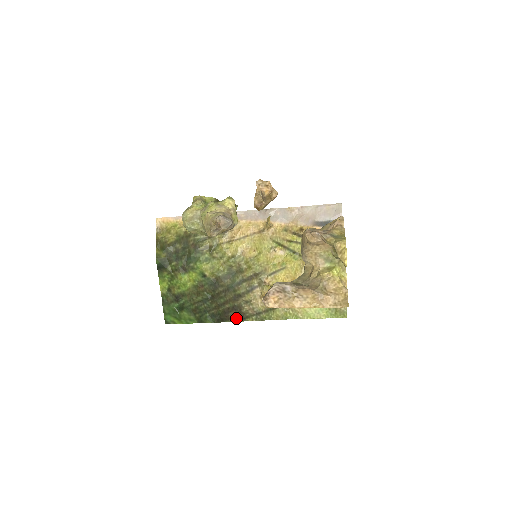
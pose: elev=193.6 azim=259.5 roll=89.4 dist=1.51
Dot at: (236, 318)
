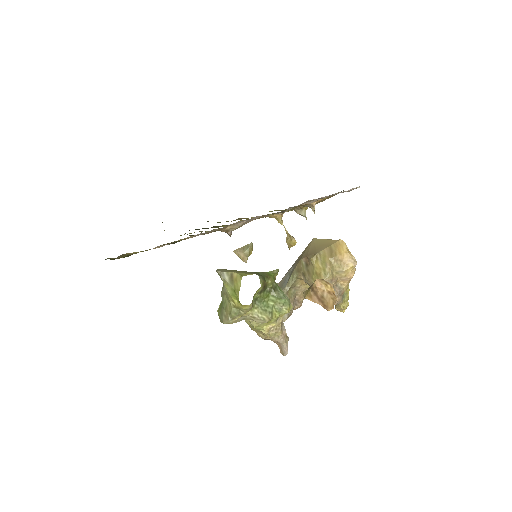
Dot at: occluded
